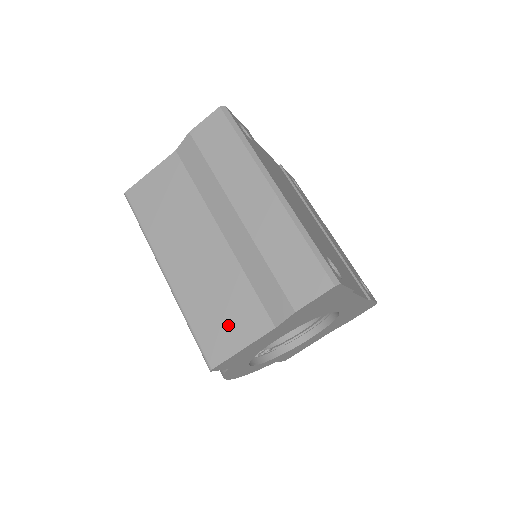
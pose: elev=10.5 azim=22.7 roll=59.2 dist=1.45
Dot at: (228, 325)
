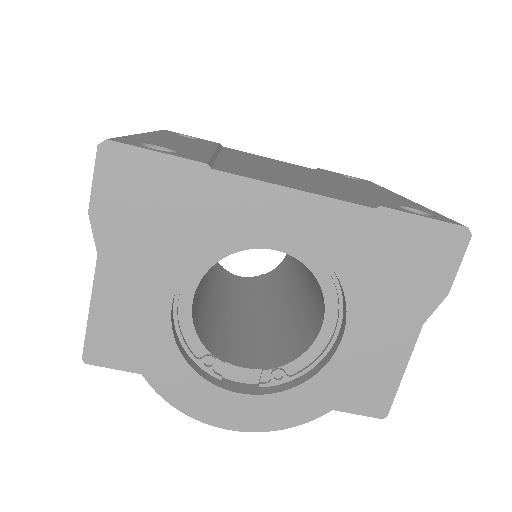
Dot at: occluded
